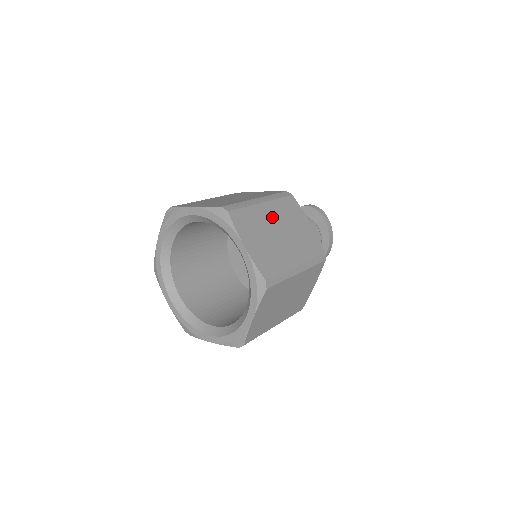
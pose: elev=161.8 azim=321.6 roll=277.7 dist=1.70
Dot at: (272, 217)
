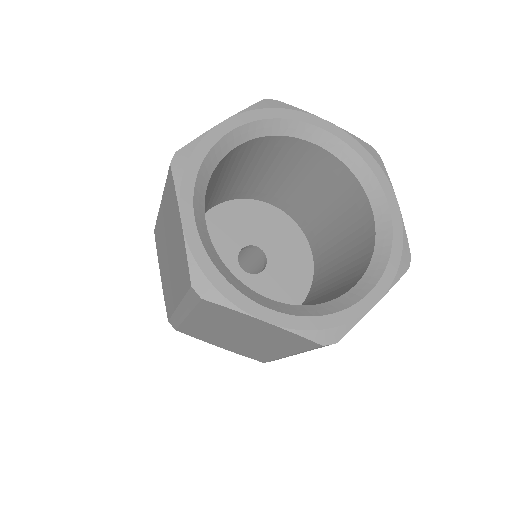
Dot at: occluded
